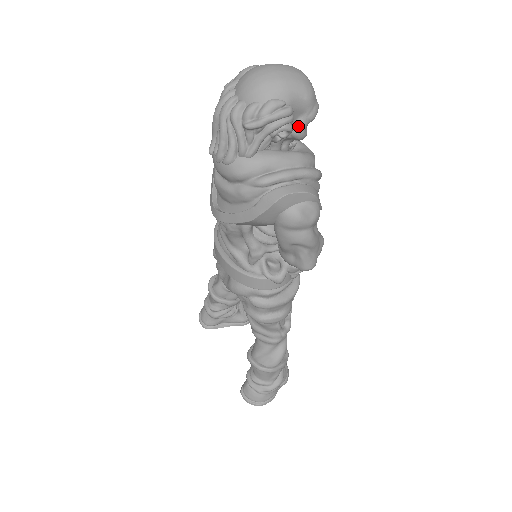
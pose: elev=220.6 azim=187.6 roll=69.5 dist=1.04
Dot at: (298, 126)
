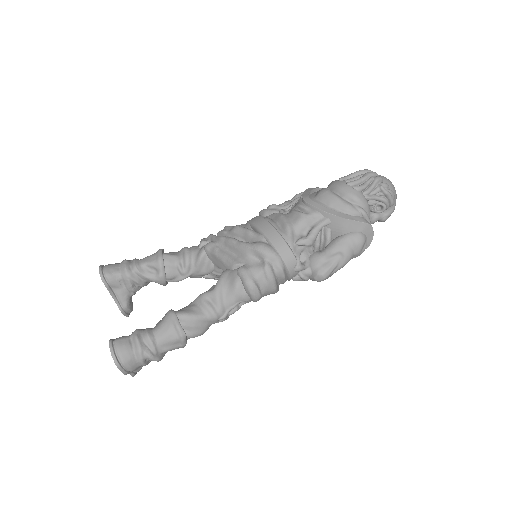
Dot at: (380, 215)
